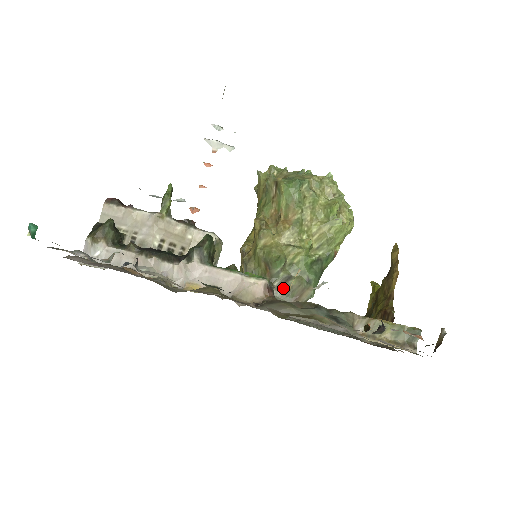
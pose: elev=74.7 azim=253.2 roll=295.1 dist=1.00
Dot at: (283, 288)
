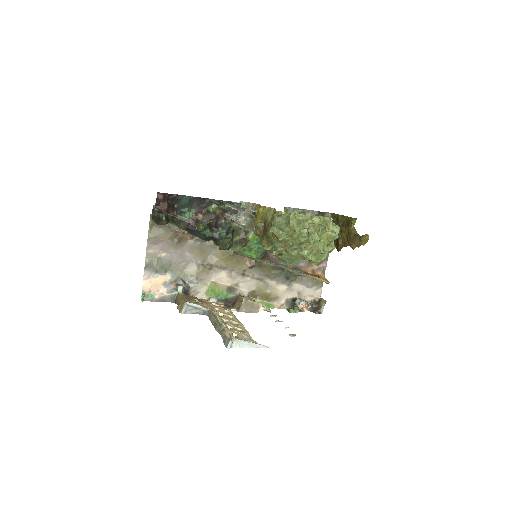
Dot at: occluded
